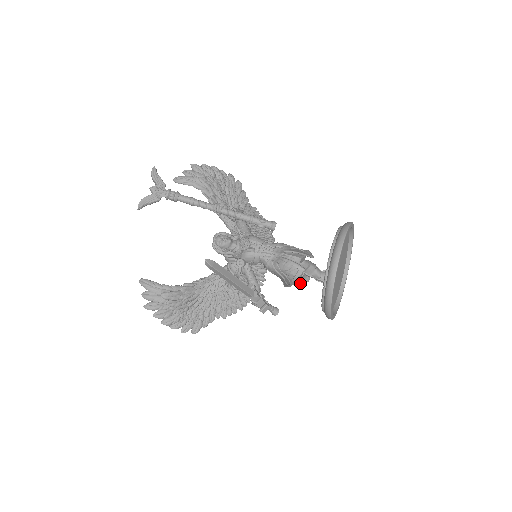
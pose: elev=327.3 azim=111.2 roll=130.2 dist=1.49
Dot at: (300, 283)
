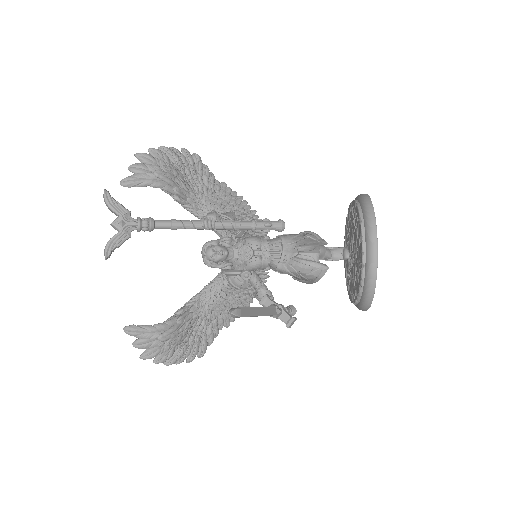
Dot at: occluded
